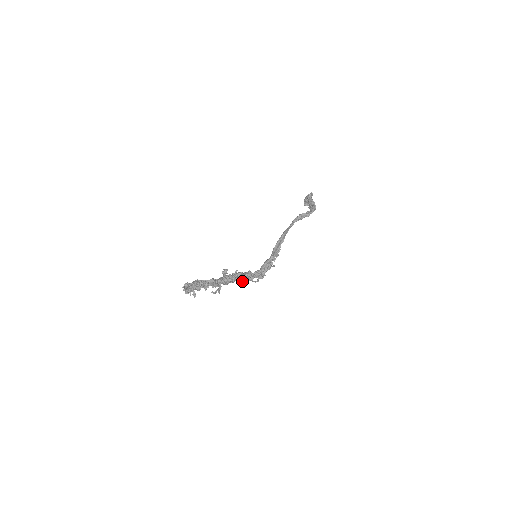
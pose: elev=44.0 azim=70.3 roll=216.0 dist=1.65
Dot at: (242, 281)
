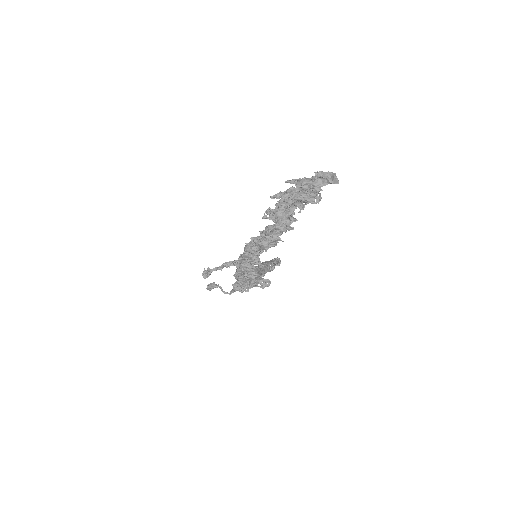
Dot at: (242, 270)
